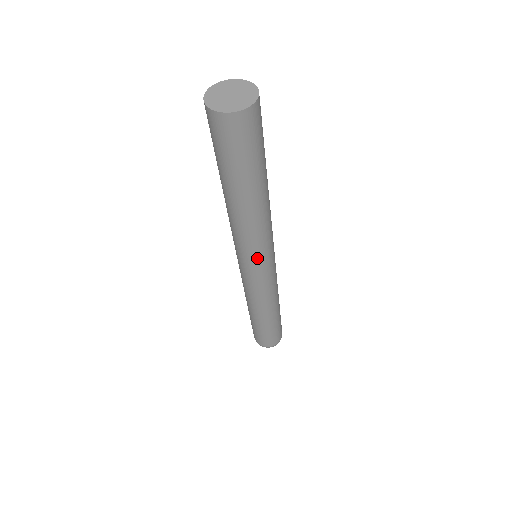
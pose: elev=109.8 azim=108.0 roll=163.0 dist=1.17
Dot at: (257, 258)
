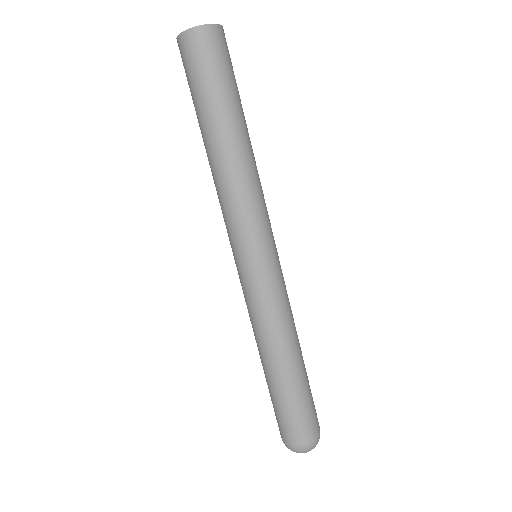
Dot at: (267, 230)
